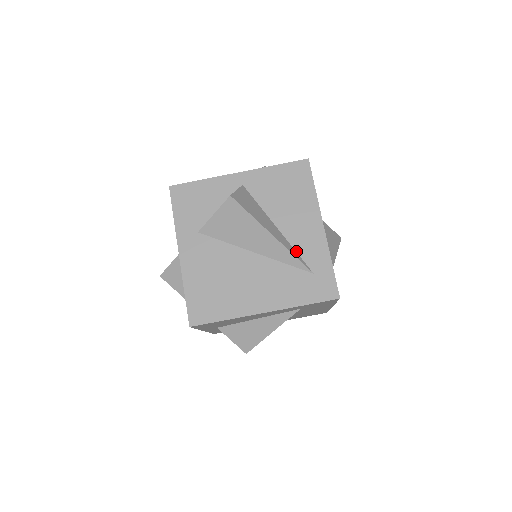
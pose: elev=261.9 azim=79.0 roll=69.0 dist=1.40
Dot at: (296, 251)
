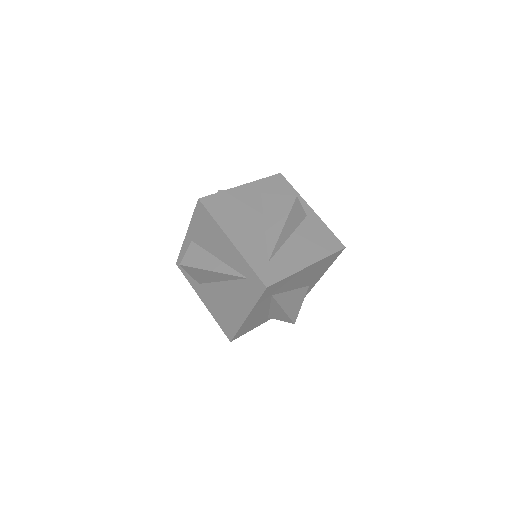
Dot at: (232, 268)
